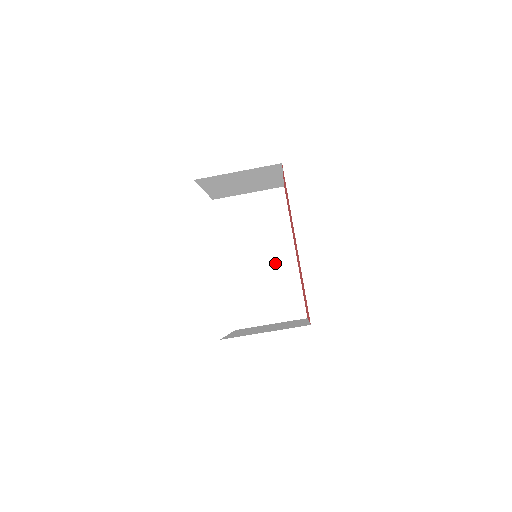
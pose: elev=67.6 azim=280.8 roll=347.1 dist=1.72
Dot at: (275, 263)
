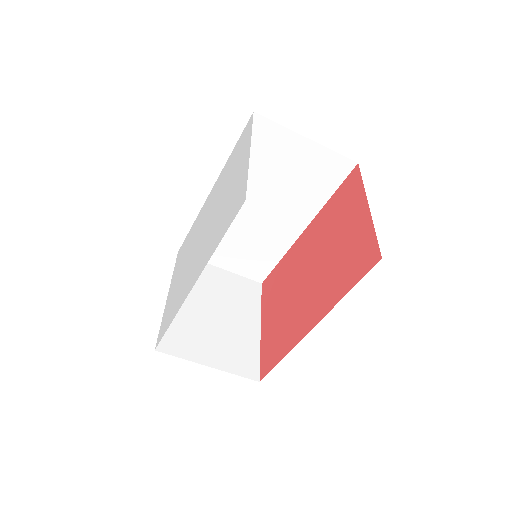
Dot at: (272, 227)
